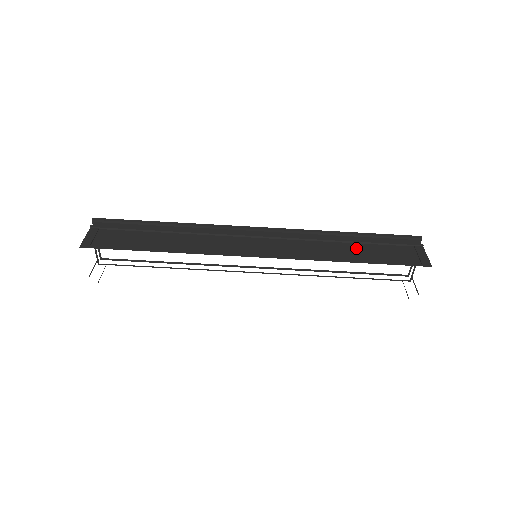
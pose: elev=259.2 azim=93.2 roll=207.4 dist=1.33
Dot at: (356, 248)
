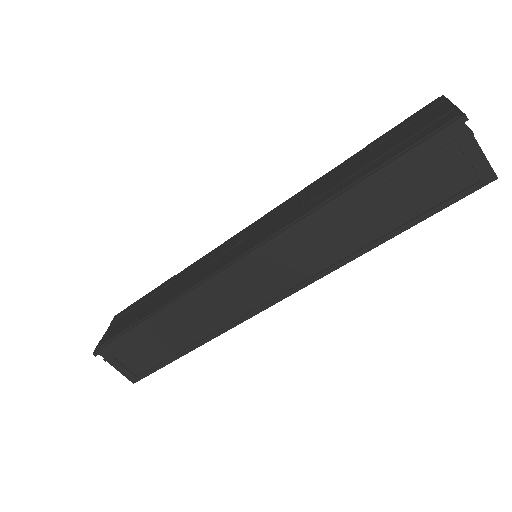
Dot at: (376, 209)
